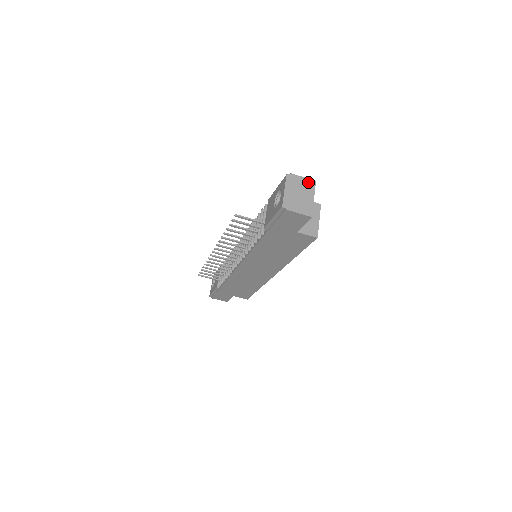
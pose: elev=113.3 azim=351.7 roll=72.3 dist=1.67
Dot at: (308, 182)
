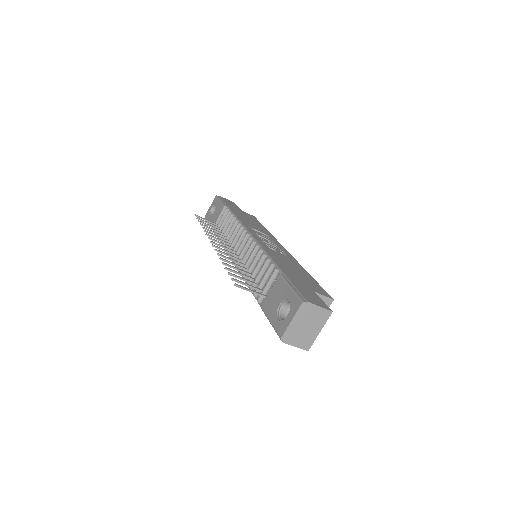
Dot at: (323, 313)
